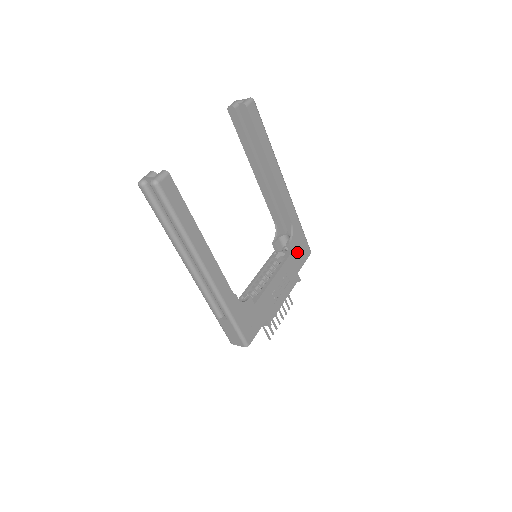
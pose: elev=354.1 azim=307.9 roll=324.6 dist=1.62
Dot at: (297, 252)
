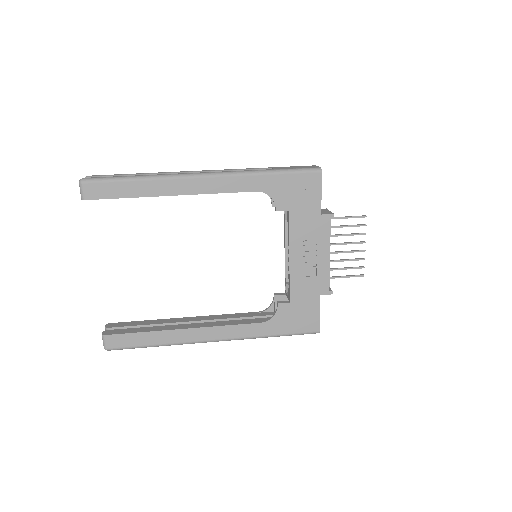
Dot at: (297, 201)
